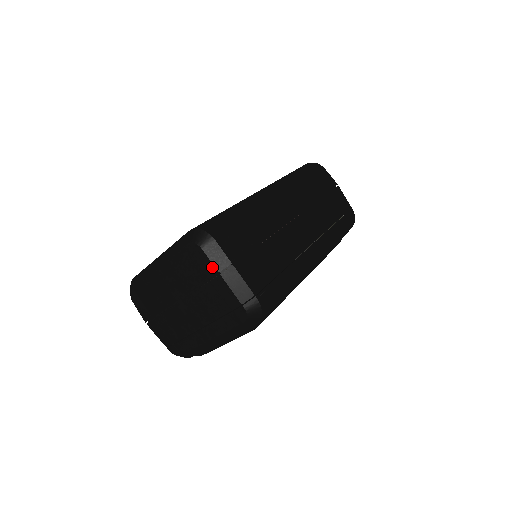
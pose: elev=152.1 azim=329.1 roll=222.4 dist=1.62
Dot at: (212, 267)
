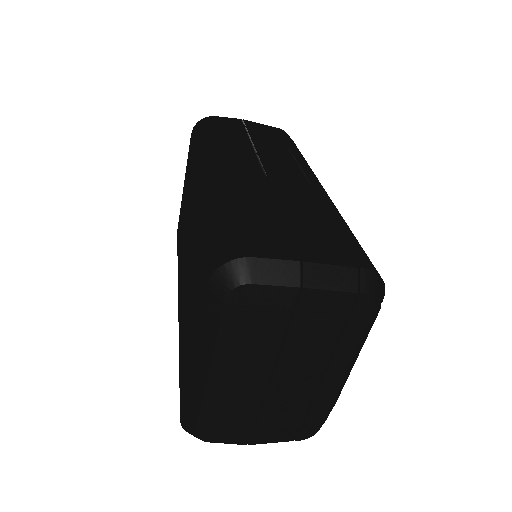
Dot at: (284, 291)
